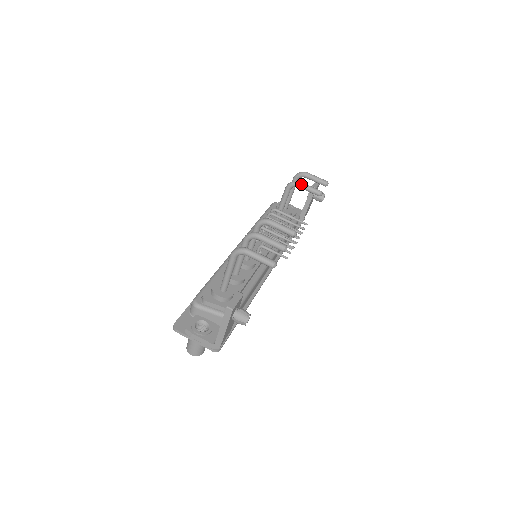
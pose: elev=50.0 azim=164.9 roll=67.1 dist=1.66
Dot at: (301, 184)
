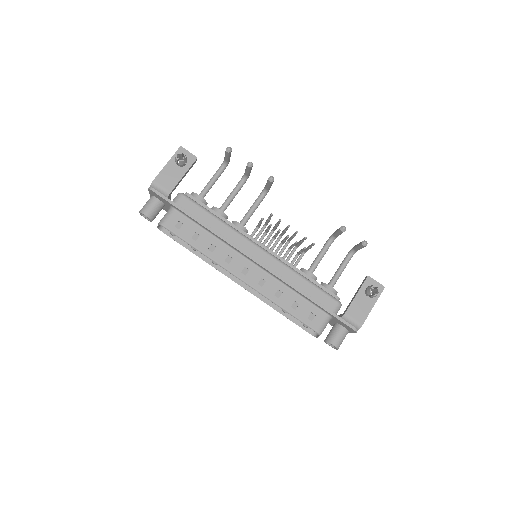
Dot at: occluded
